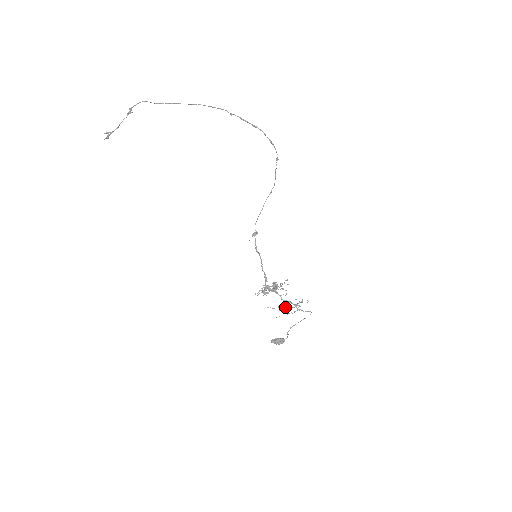
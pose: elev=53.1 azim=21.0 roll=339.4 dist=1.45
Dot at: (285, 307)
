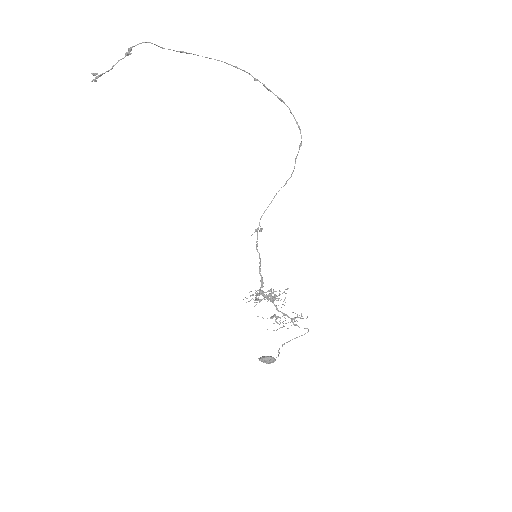
Dot at: occluded
